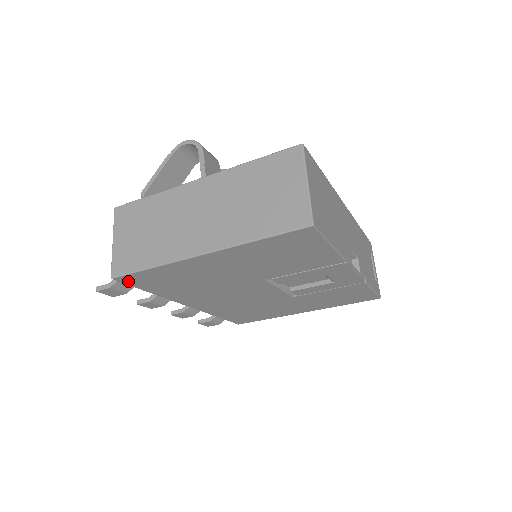
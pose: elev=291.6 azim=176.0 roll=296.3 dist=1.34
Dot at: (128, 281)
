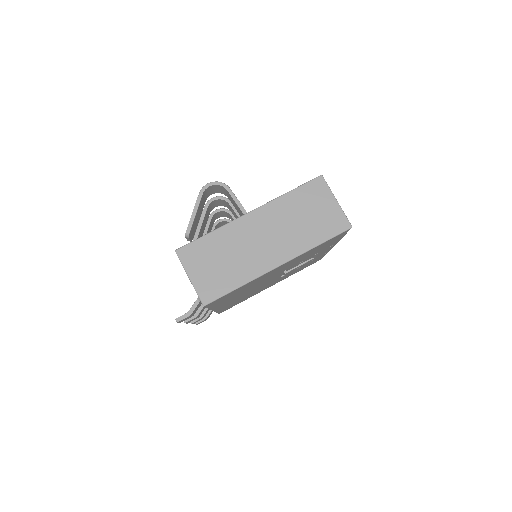
Dot at: (211, 304)
